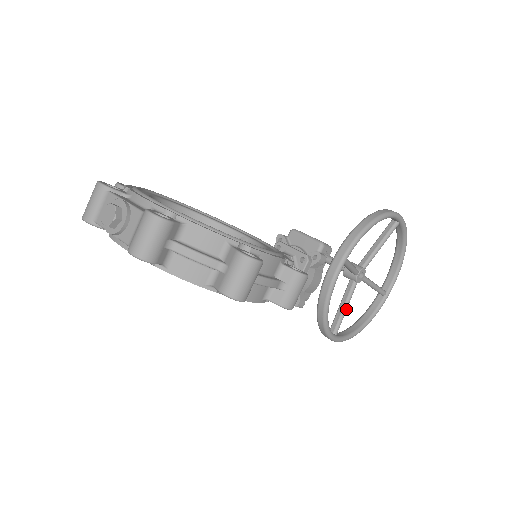
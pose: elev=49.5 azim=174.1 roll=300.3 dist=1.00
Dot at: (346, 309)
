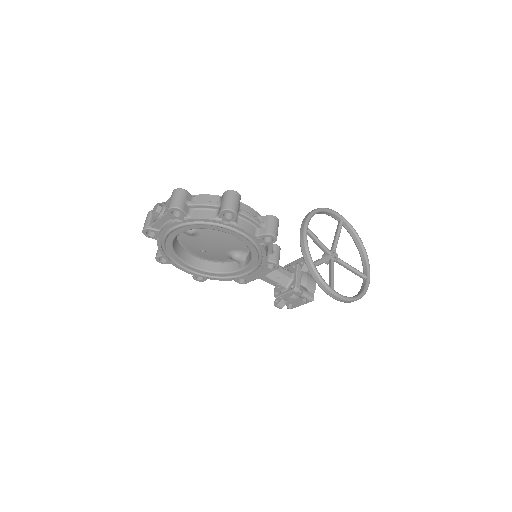
Dot at: (333, 275)
